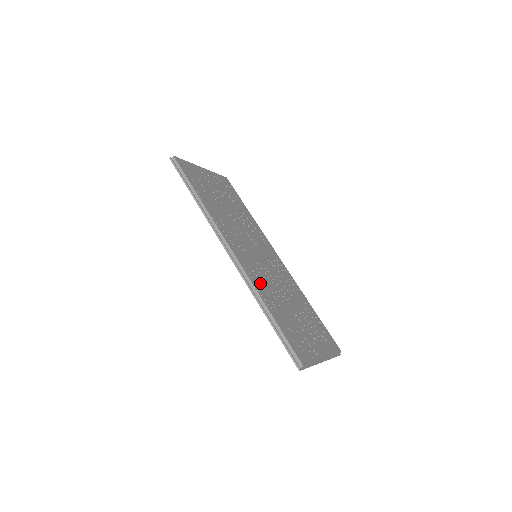
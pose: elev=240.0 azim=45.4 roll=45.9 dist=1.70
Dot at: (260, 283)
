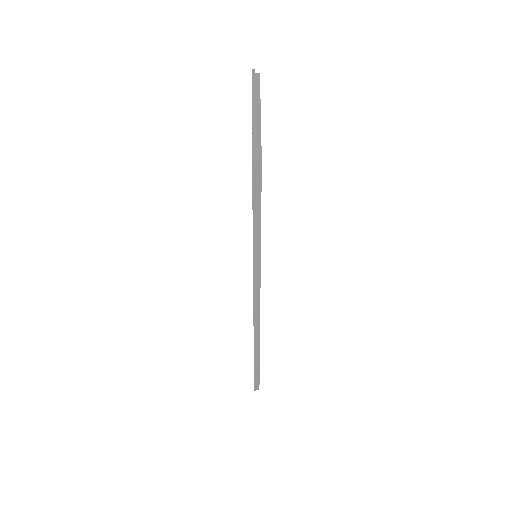
Dot at: occluded
